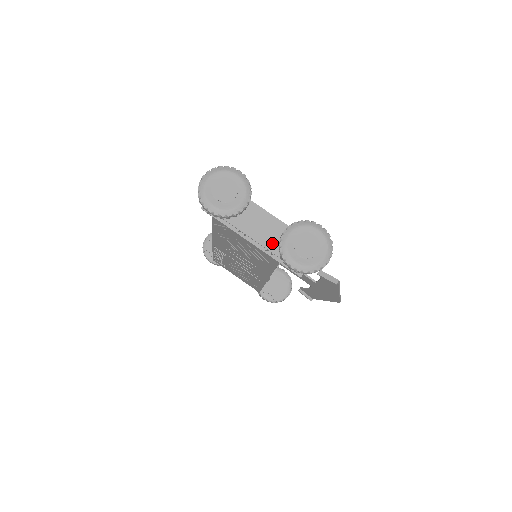
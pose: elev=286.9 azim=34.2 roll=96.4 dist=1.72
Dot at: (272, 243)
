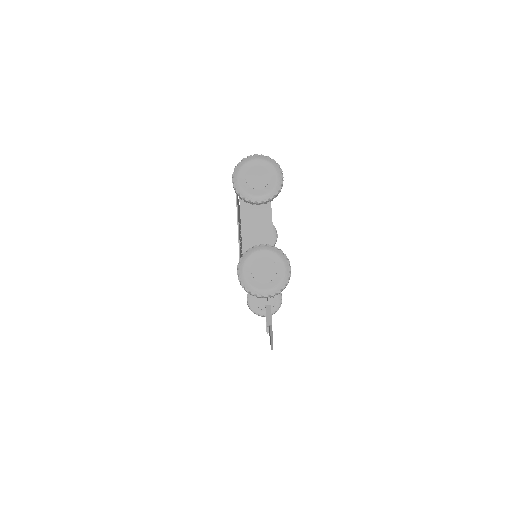
Dot at: (250, 245)
